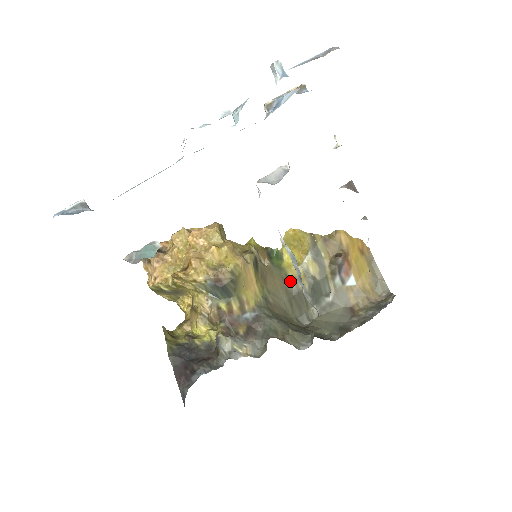
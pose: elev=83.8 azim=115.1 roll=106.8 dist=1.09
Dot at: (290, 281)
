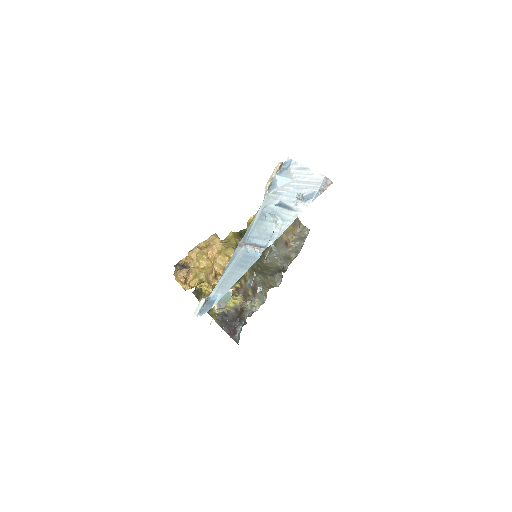
Dot at: occluded
